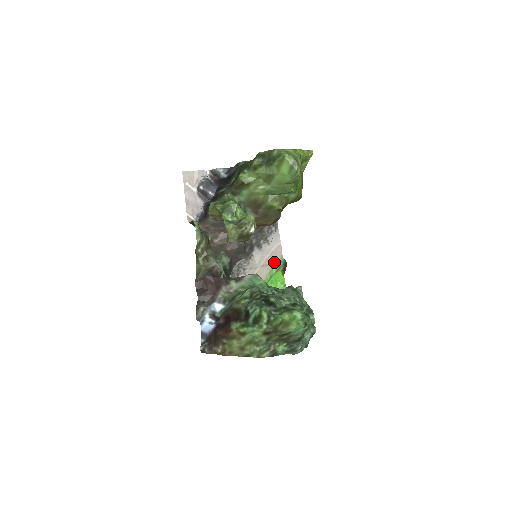
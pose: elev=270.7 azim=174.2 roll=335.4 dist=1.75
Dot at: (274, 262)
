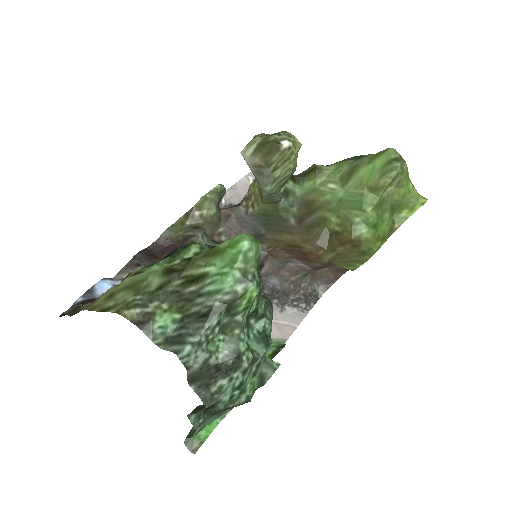
Dot at: occluded
